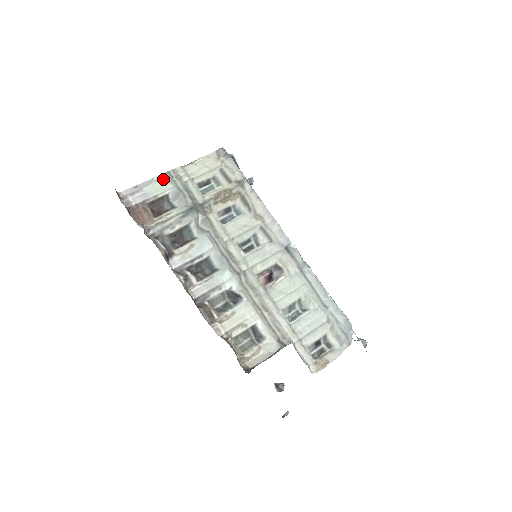
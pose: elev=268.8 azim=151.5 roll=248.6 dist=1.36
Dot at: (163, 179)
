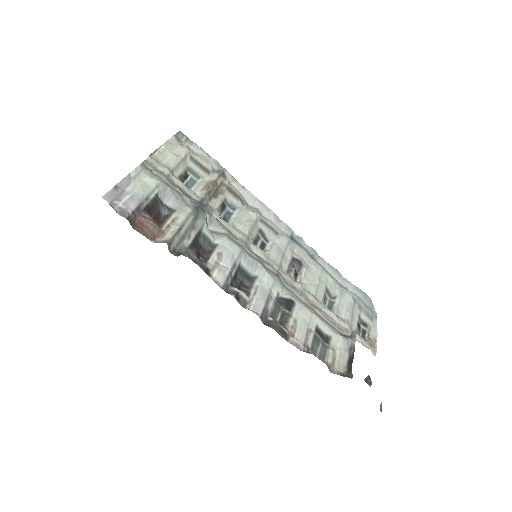
Dot at: (141, 174)
